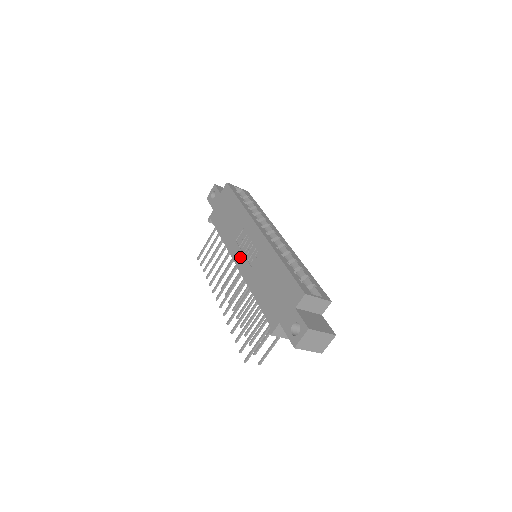
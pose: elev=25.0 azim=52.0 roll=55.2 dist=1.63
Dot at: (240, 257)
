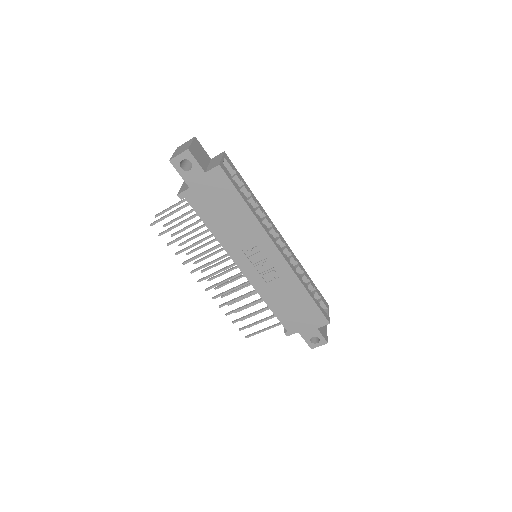
Dot at: (249, 268)
